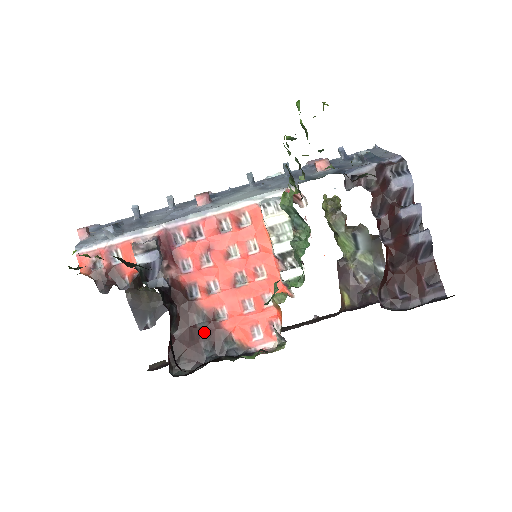
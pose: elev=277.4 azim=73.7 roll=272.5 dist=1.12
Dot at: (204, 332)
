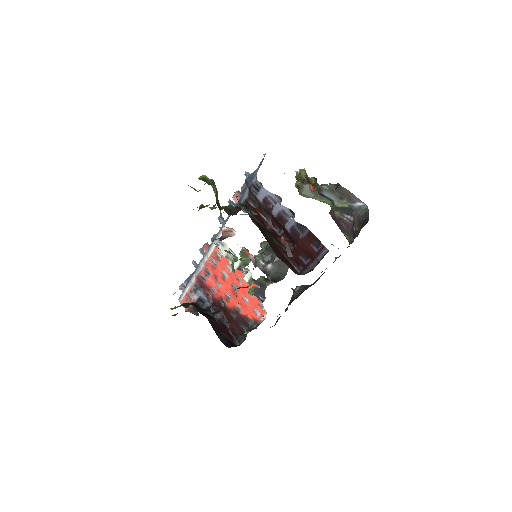
Dot at: (238, 320)
